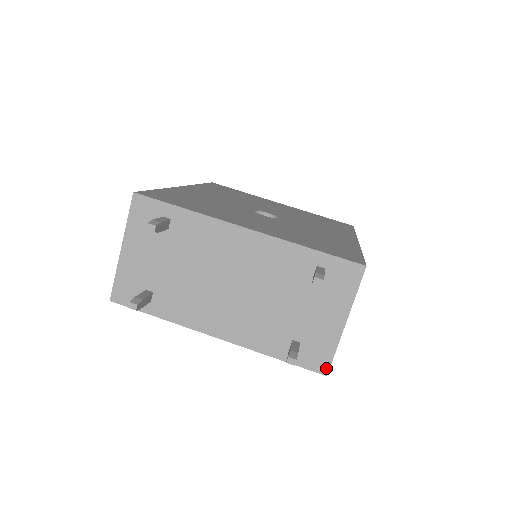
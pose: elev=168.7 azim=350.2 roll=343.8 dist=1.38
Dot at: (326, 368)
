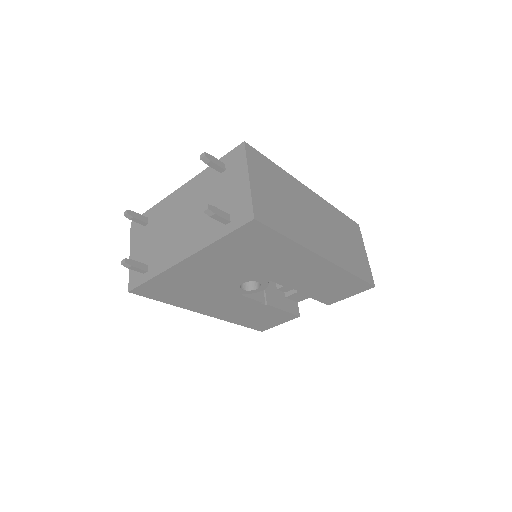
Dot at: (251, 214)
